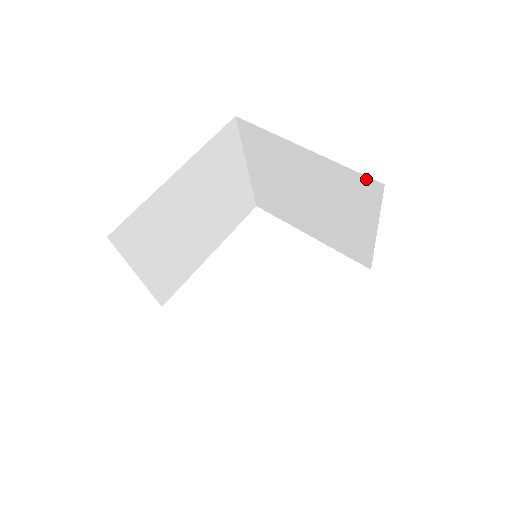
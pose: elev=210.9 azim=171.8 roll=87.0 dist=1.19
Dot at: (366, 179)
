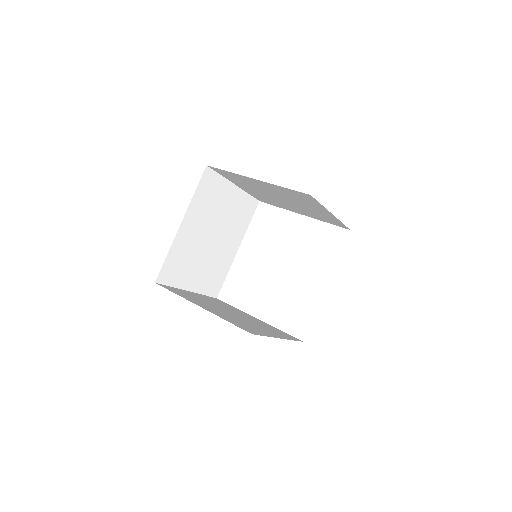
Dot at: (299, 193)
